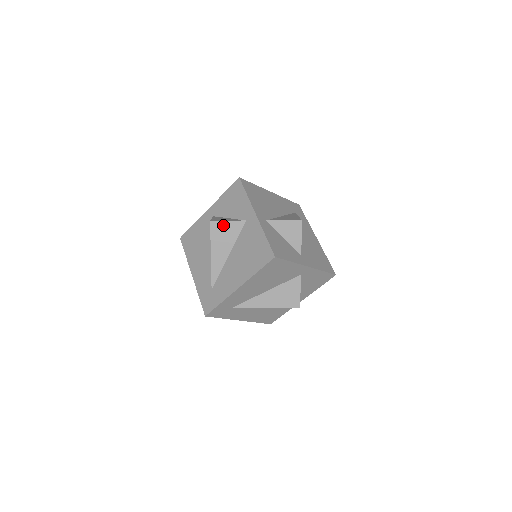
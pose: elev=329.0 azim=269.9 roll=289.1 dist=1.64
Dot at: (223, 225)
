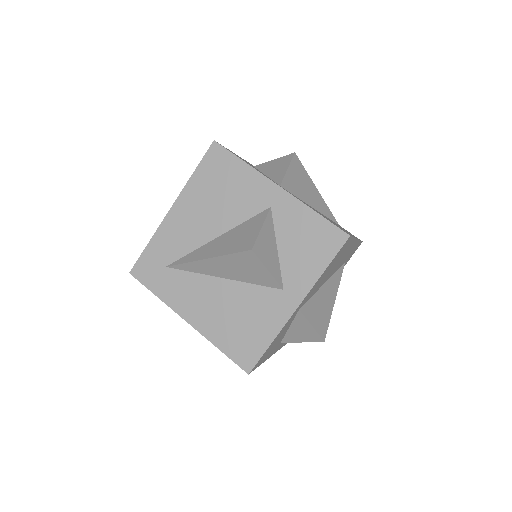
Dot at: occluded
